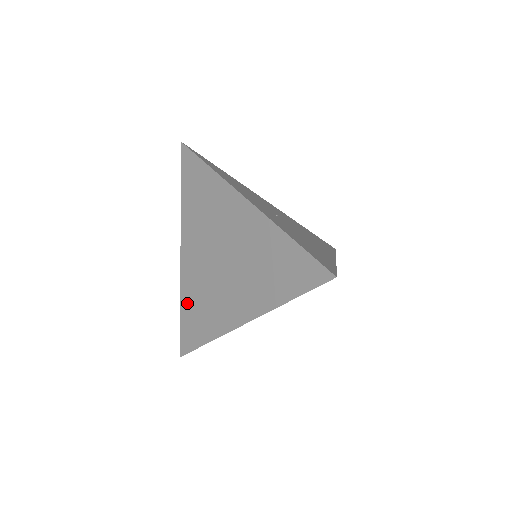
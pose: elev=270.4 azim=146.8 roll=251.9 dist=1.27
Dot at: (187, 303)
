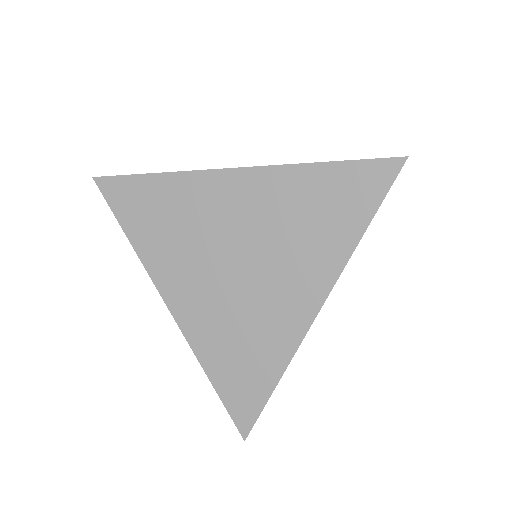
Dot at: (215, 360)
